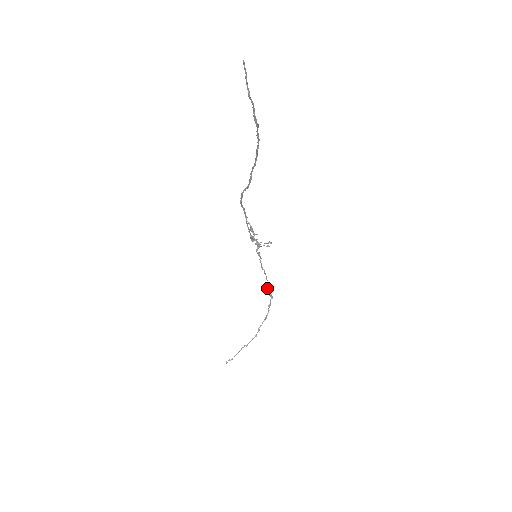
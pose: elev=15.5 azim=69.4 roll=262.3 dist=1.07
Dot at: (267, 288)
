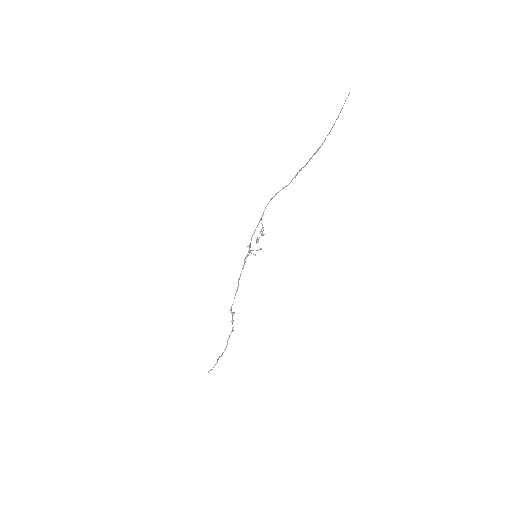
Dot at: occluded
